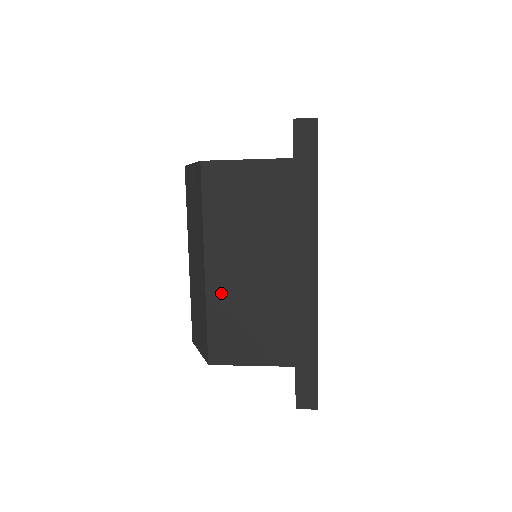
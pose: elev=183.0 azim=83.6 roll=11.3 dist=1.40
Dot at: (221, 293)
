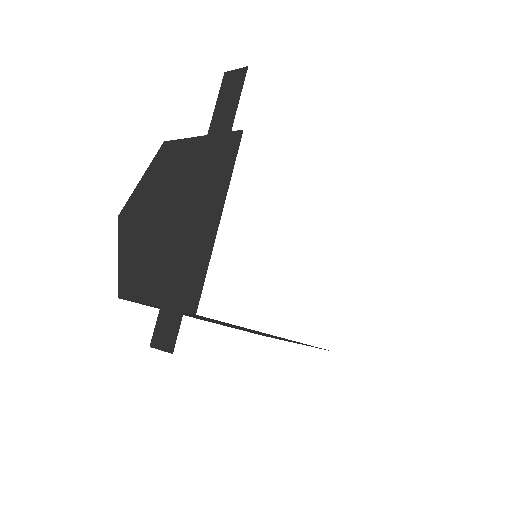
Dot at: occluded
